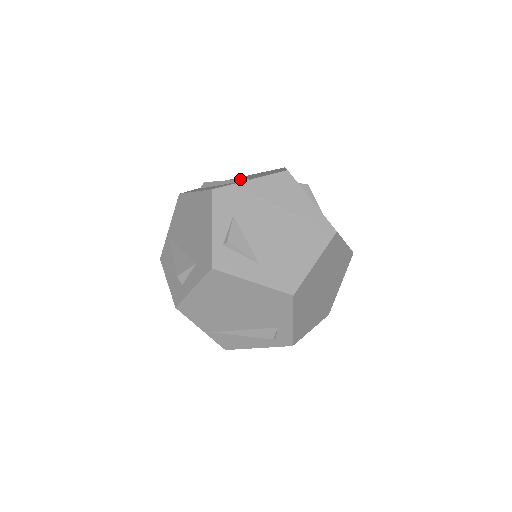
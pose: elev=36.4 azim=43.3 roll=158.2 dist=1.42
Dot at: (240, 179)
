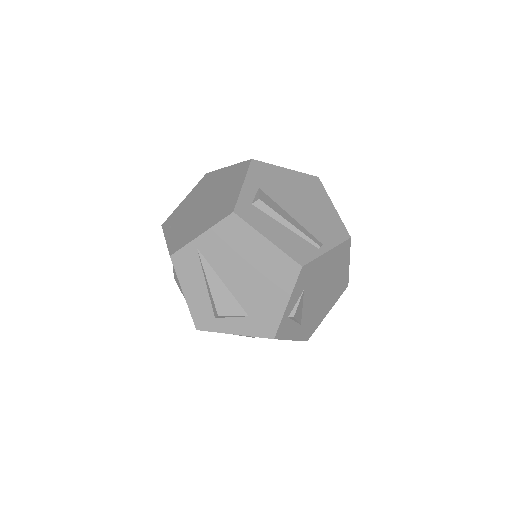
Dot at: (318, 244)
